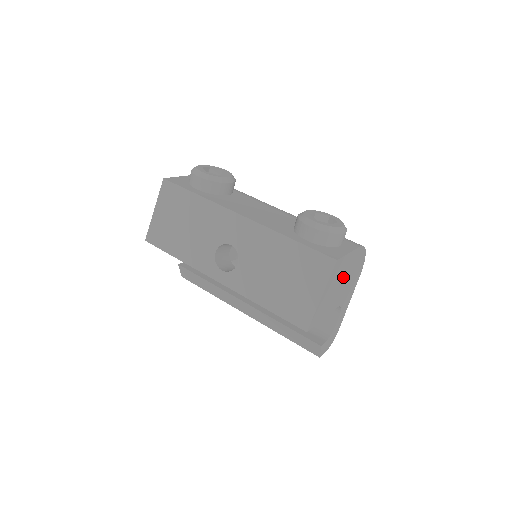
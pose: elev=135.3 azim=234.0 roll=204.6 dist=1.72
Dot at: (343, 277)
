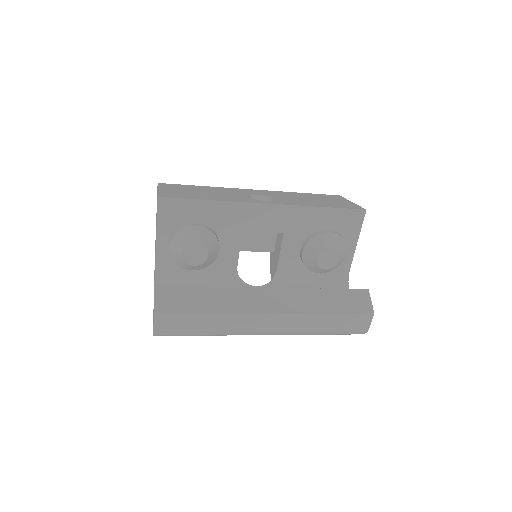
Dot at: occluded
